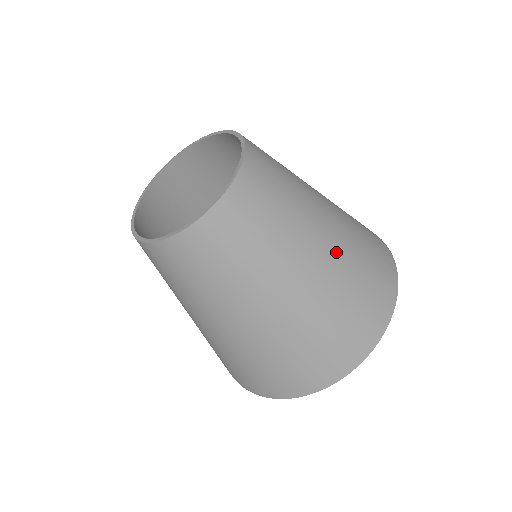
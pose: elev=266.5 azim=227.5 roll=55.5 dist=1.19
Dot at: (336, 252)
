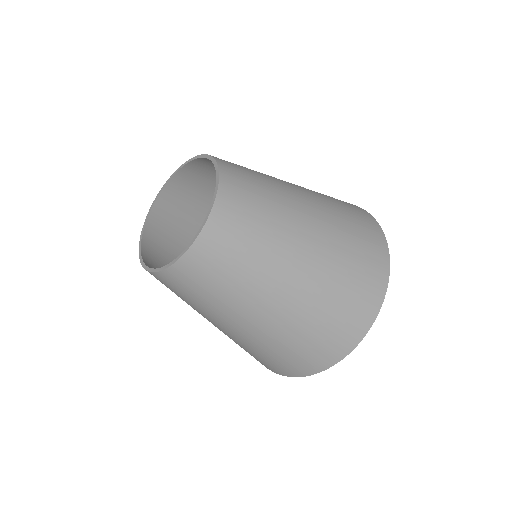
Dot at: (321, 214)
